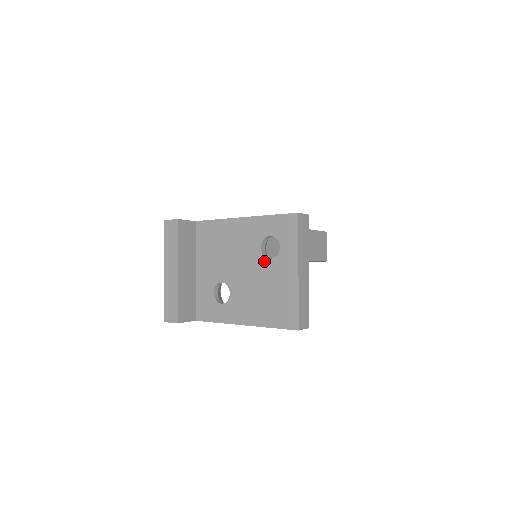
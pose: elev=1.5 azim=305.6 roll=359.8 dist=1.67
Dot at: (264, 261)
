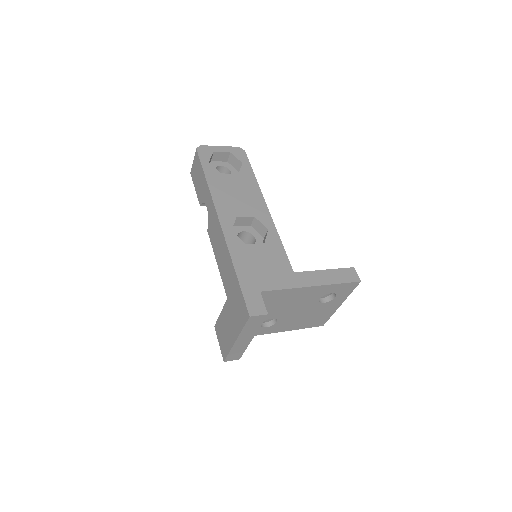
Dot at: (318, 305)
